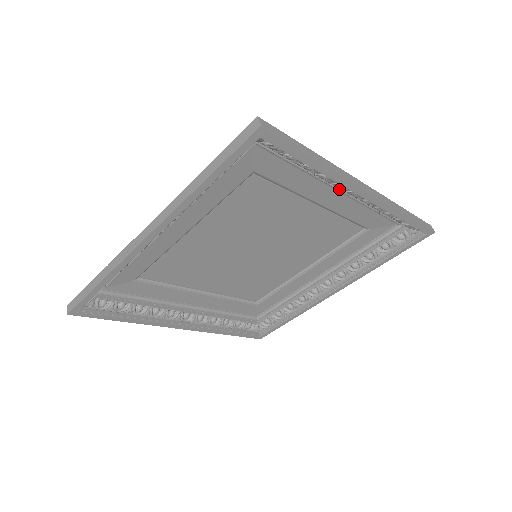
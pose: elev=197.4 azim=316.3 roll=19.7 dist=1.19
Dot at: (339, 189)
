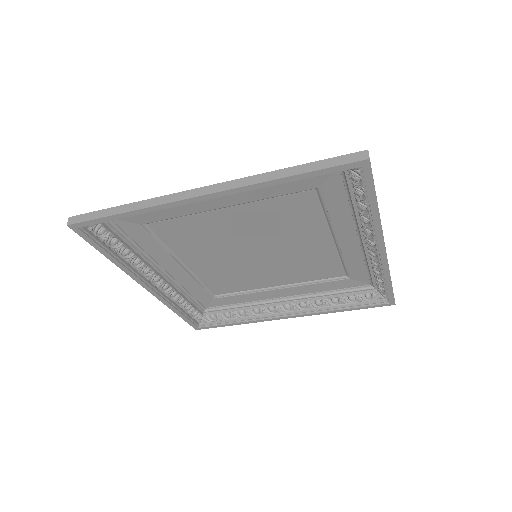
Dot at: (364, 236)
